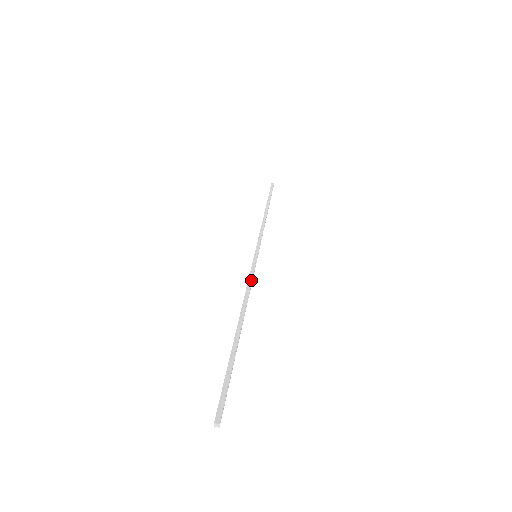
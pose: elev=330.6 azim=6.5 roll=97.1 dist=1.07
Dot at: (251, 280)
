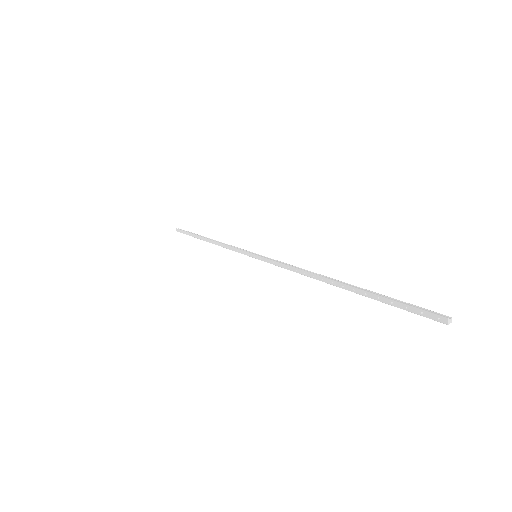
Dot at: (285, 263)
